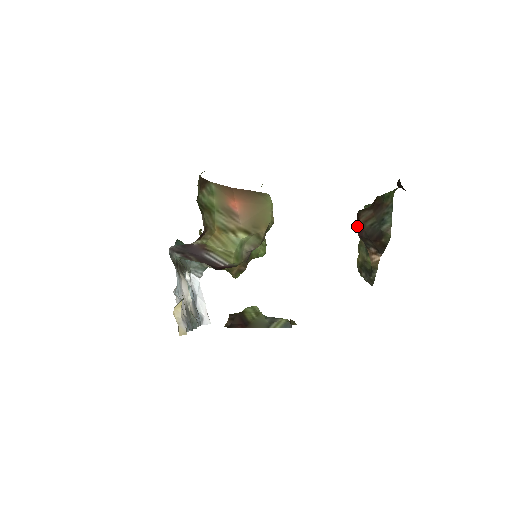
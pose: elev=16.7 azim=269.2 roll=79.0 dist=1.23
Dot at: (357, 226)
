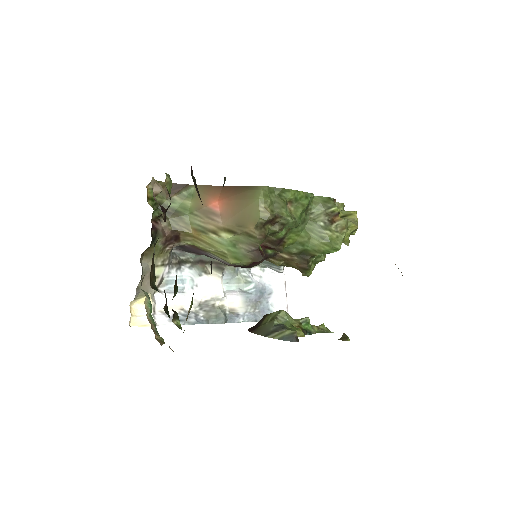
Dot at: occluded
